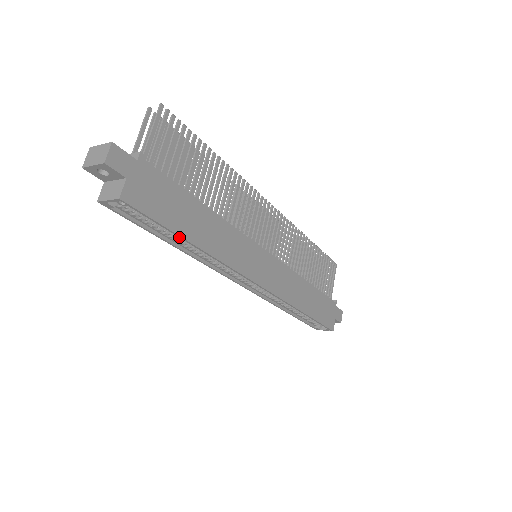
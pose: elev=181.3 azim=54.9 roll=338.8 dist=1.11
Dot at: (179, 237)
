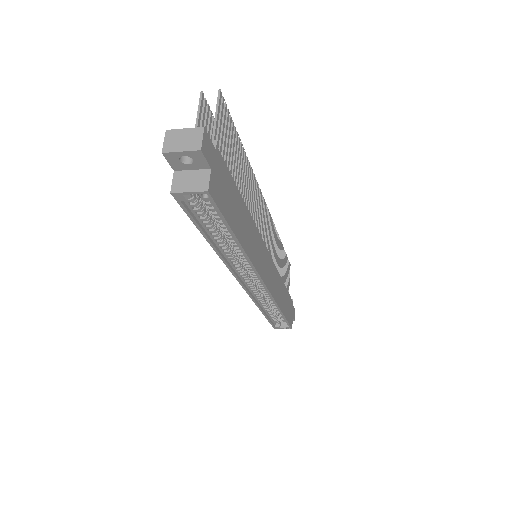
Dot at: (232, 235)
